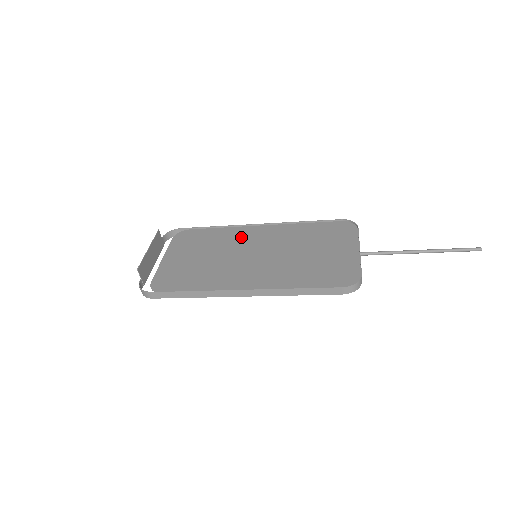
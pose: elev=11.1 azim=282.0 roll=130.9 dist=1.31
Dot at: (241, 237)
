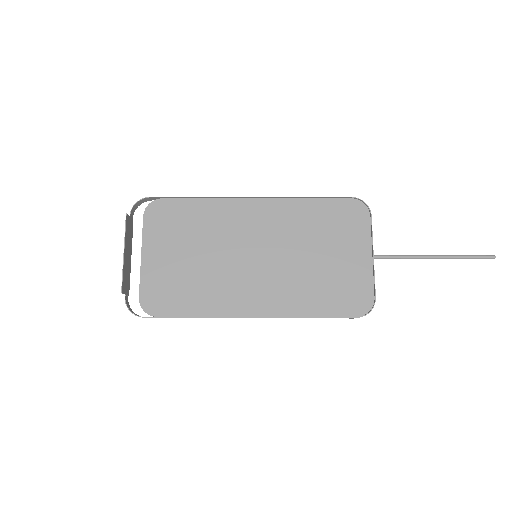
Dot at: (233, 220)
